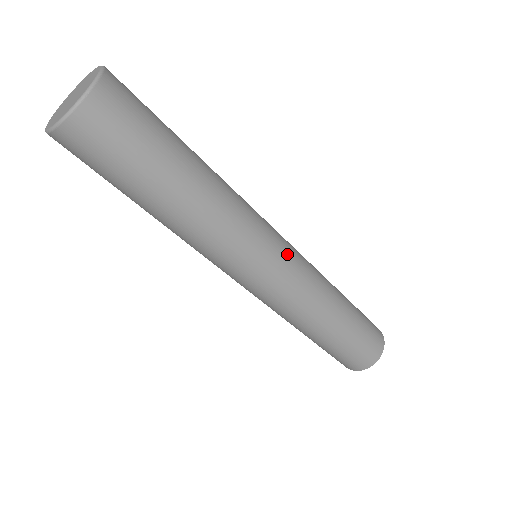
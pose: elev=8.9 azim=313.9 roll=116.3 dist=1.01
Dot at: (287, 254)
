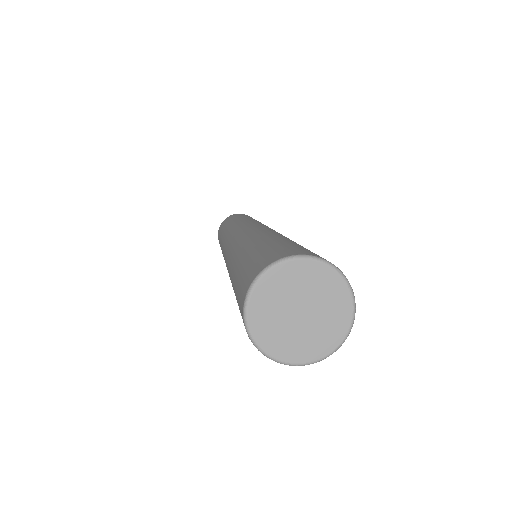
Dot at: occluded
